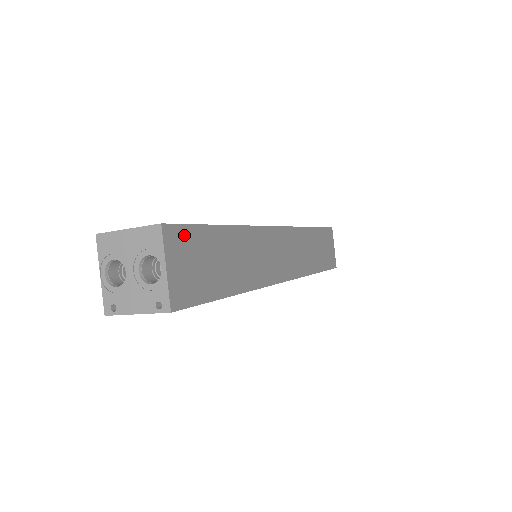
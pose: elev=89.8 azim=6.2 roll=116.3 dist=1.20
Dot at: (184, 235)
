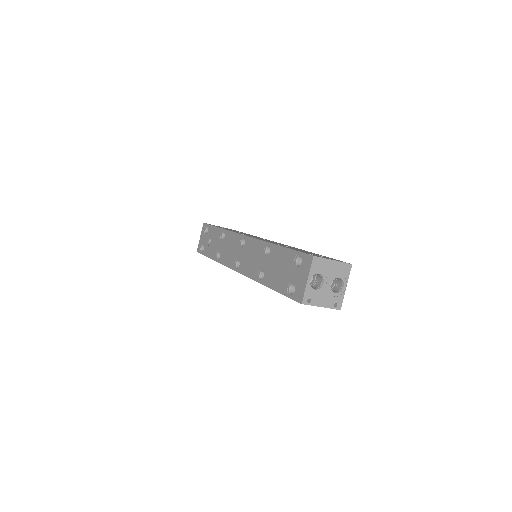
Dot at: occluded
